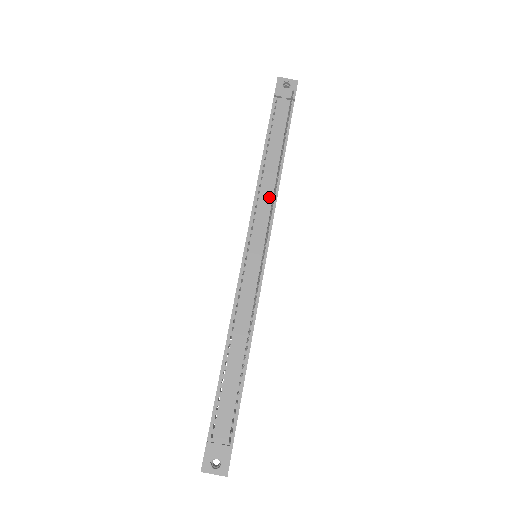
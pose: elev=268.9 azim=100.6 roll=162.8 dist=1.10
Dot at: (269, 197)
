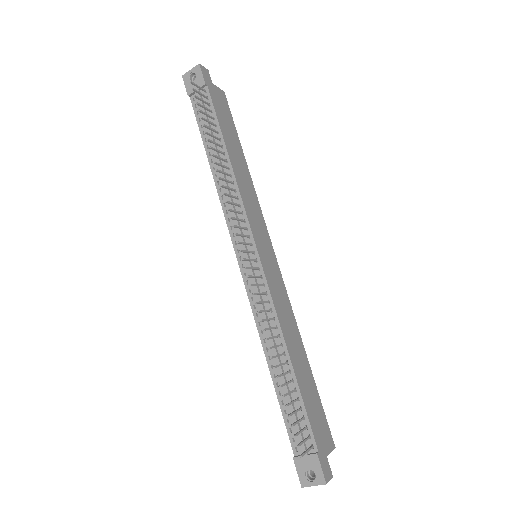
Dot at: occluded
